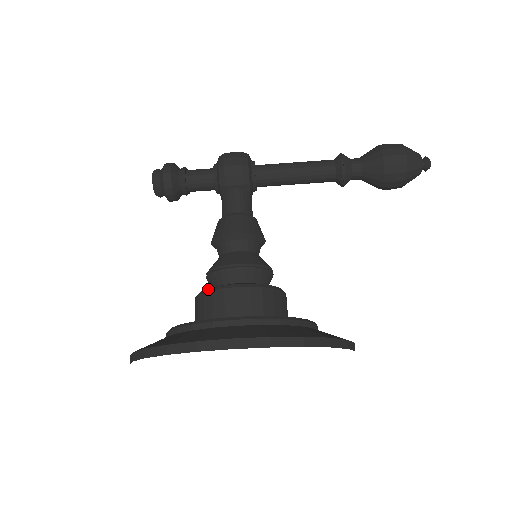
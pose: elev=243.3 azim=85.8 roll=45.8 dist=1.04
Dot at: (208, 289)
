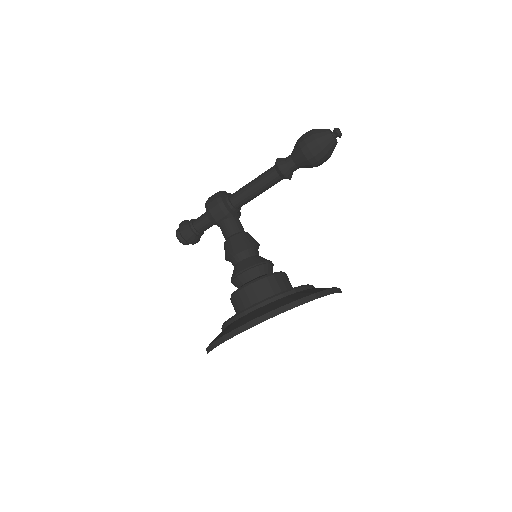
Dot at: (232, 294)
